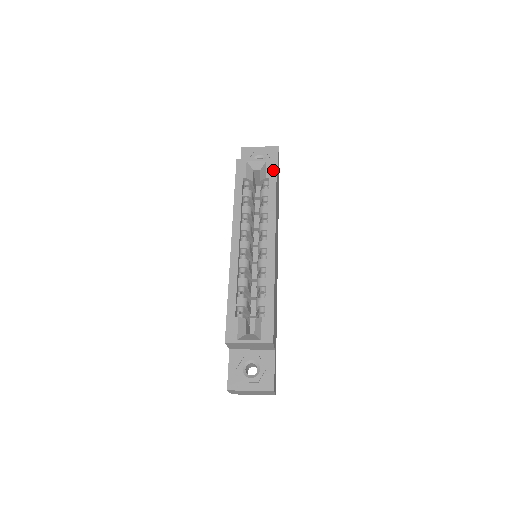
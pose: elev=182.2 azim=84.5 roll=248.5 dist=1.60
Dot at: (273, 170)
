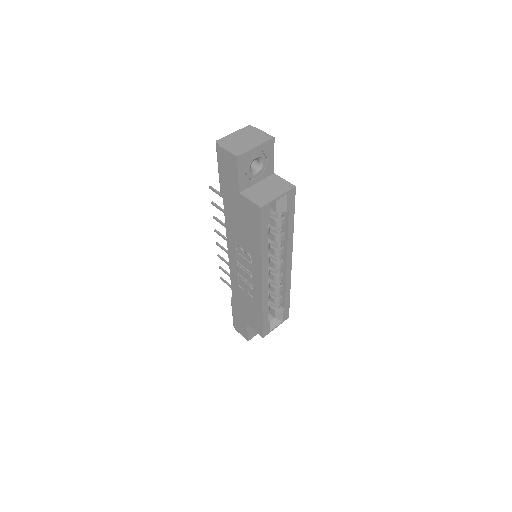
Dot at: (293, 201)
